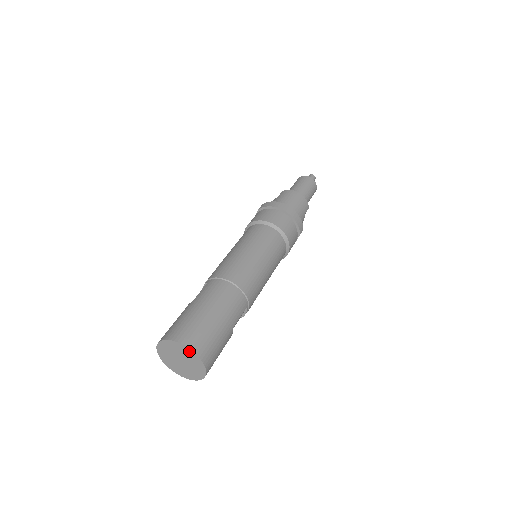
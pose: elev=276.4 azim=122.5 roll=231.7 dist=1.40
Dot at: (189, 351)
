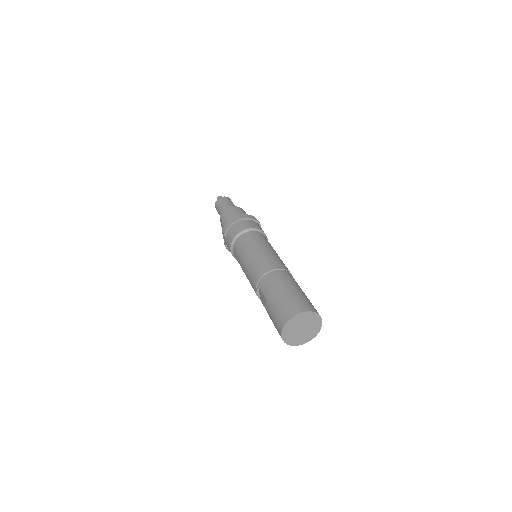
Dot at: (303, 314)
